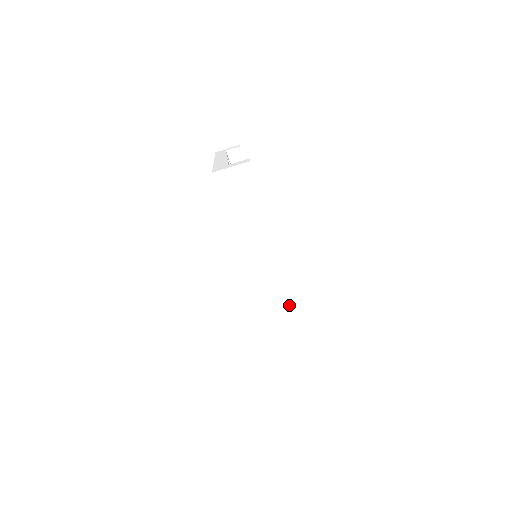
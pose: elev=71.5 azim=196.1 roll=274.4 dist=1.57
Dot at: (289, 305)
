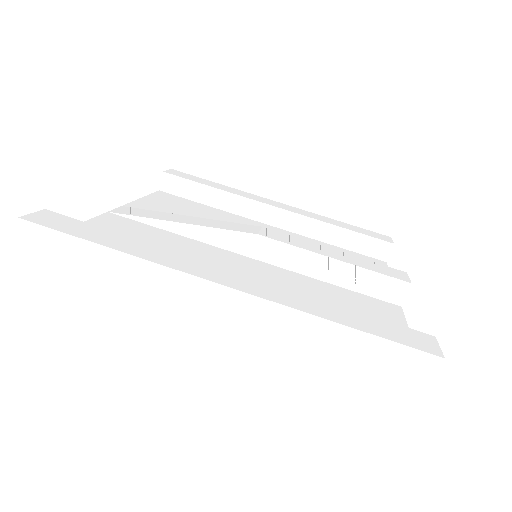
Dot at: (260, 302)
